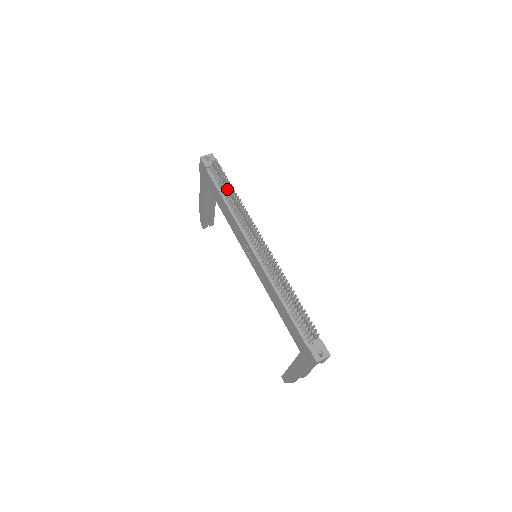
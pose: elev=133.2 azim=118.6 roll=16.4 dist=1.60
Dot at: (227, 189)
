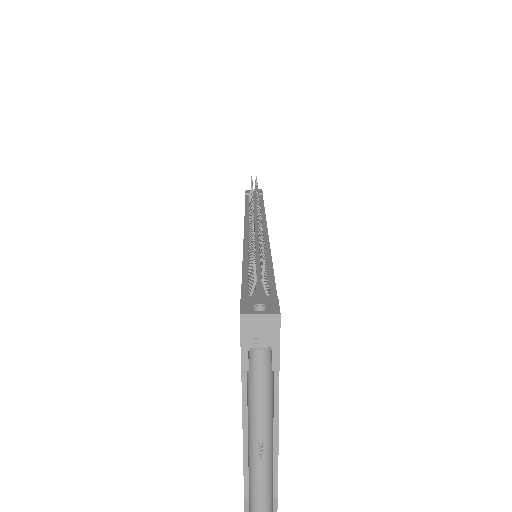
Dot at: occluded
